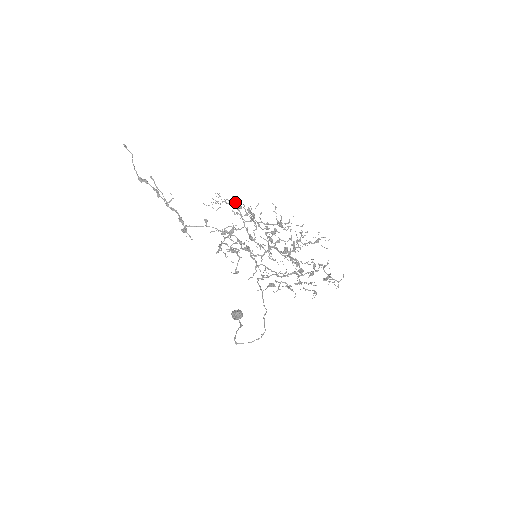
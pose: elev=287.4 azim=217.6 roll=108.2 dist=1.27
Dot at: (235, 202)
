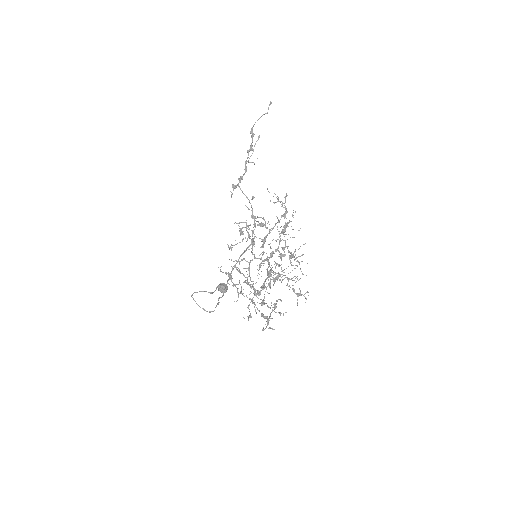
Dot at: occluded
